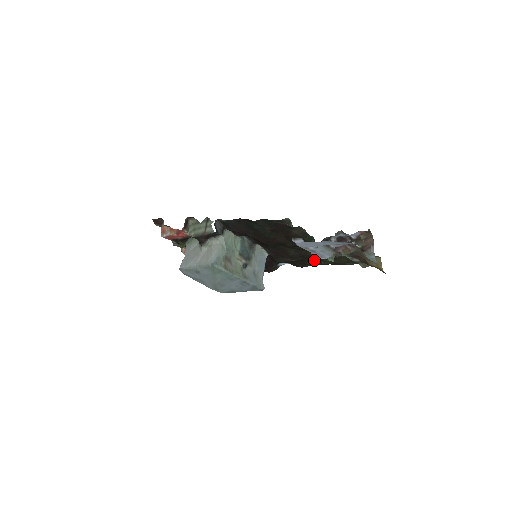
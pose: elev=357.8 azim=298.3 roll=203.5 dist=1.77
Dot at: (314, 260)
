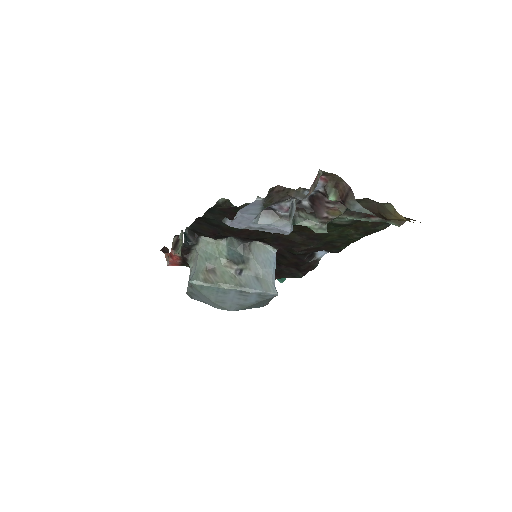
Dot at: (337, 238)
